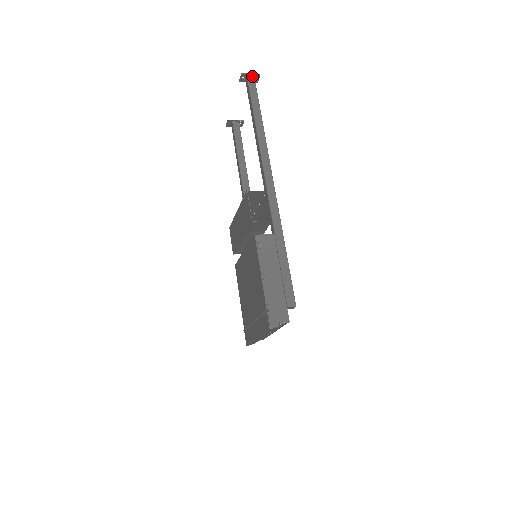
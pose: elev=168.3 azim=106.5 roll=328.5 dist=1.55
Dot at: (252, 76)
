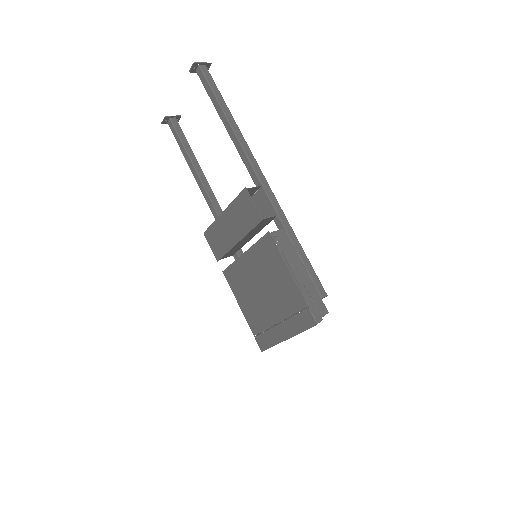
Dot at: (204, 65)
